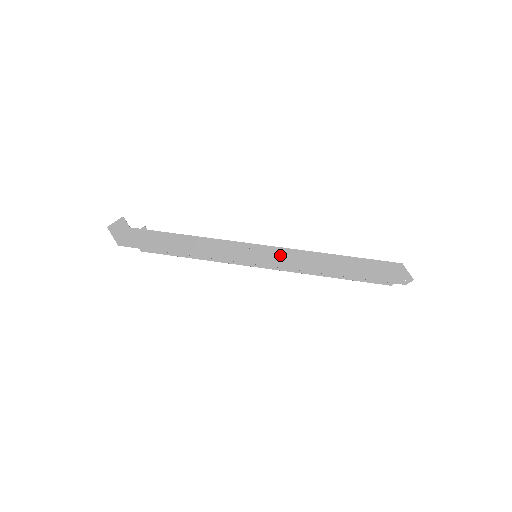
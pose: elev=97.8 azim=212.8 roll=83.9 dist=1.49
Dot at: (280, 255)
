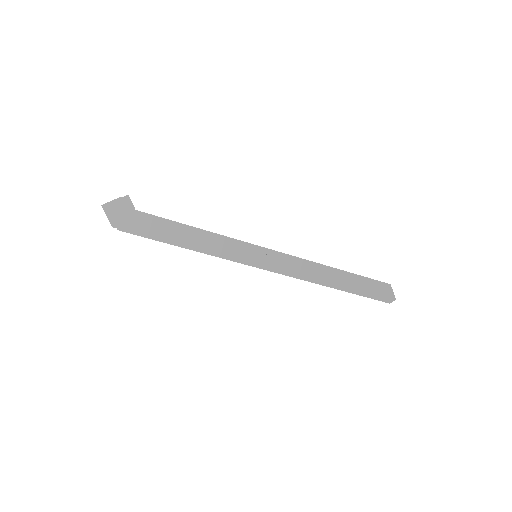
Dot at: (294, 264)
